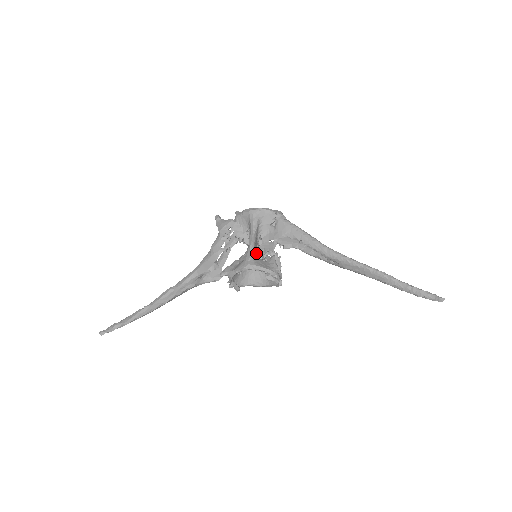
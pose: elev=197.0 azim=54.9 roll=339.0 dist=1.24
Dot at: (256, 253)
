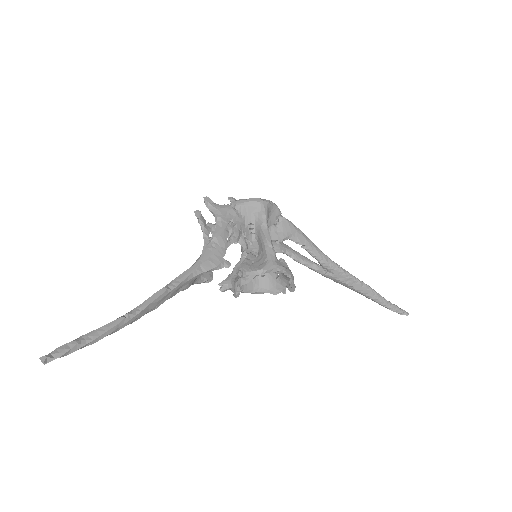
Dot at: occluded
